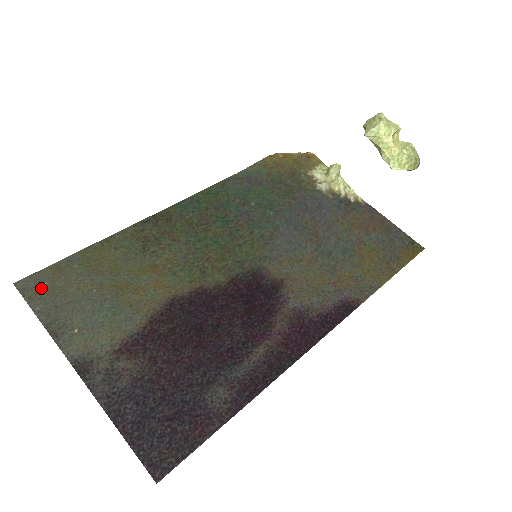
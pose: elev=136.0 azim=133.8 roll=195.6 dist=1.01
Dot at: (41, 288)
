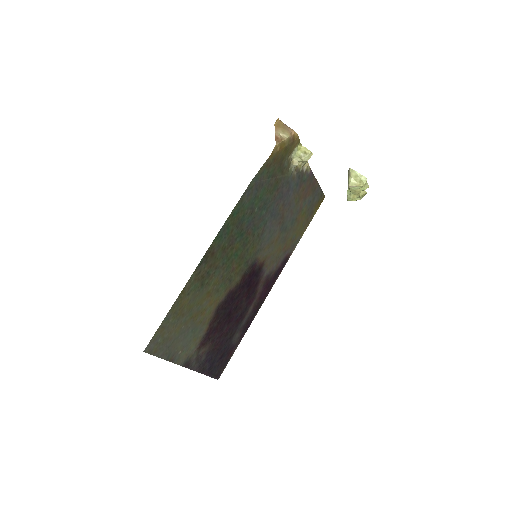
Dot at: (158, 344)
